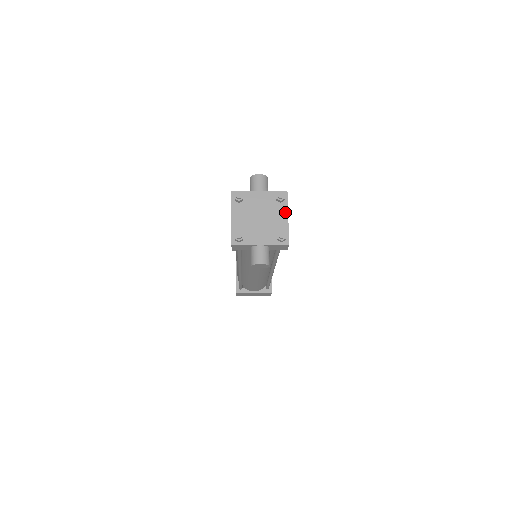
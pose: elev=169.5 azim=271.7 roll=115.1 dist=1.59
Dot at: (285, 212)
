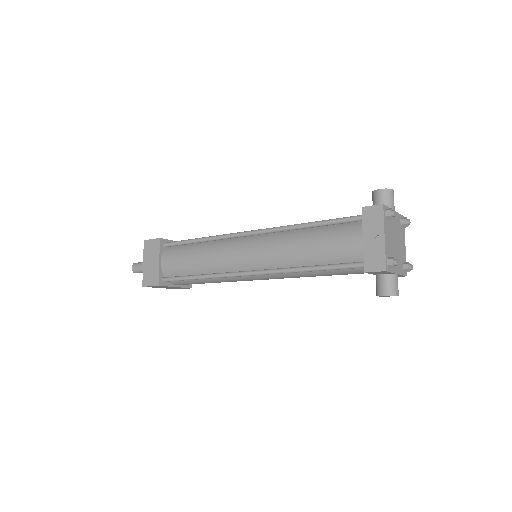
Dot at: (404, 239)
